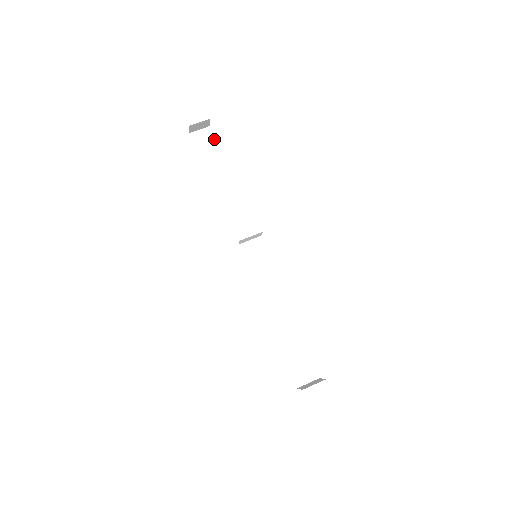
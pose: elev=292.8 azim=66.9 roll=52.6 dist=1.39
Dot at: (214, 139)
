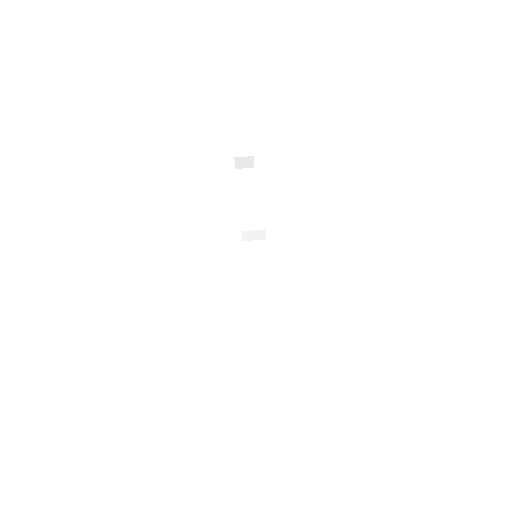
Dot at: (254, 176)
